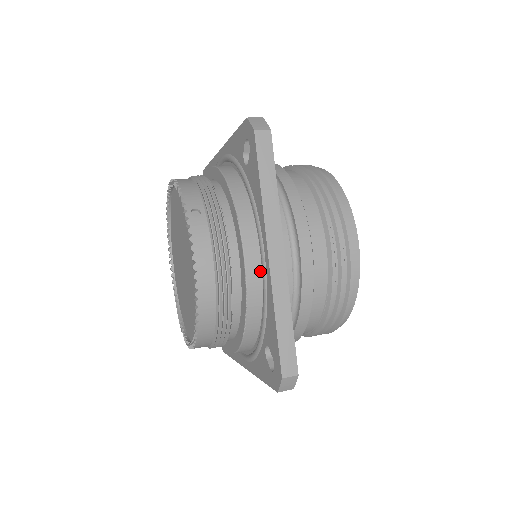
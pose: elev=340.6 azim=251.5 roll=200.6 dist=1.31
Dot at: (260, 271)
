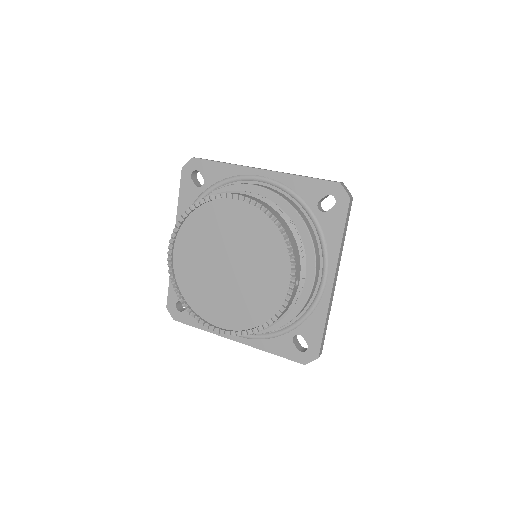
Dot at: (268, 187)
